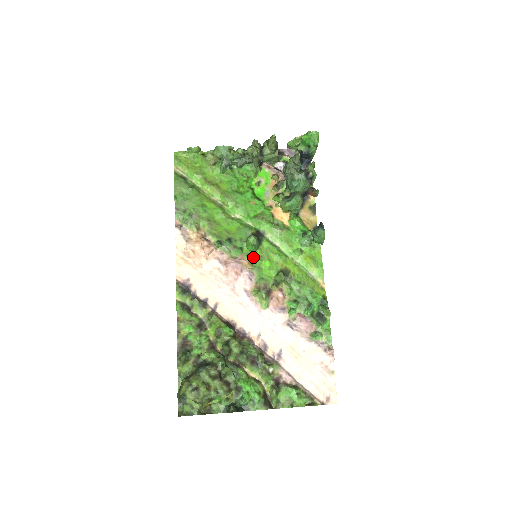
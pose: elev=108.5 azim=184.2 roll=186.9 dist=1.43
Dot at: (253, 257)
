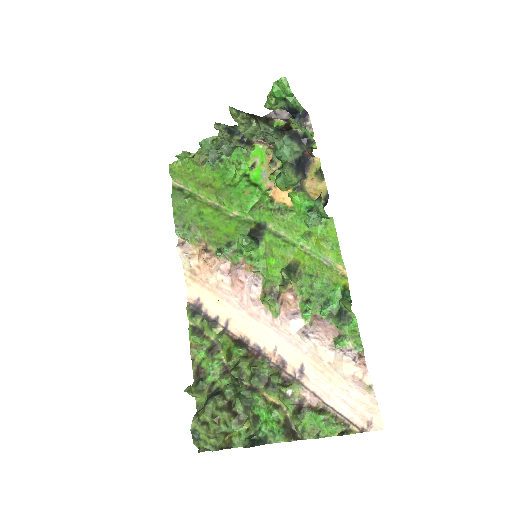
Dot at: (255, 258)
